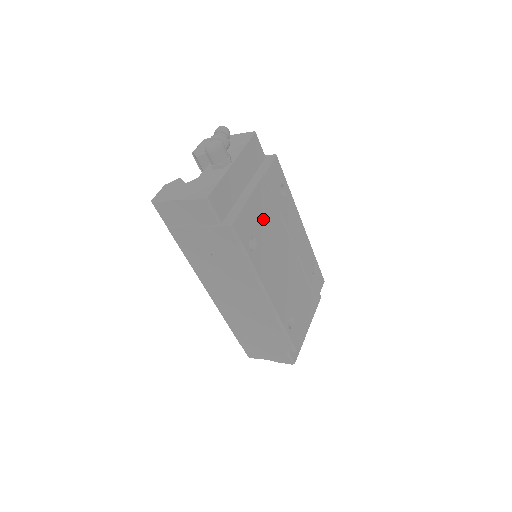
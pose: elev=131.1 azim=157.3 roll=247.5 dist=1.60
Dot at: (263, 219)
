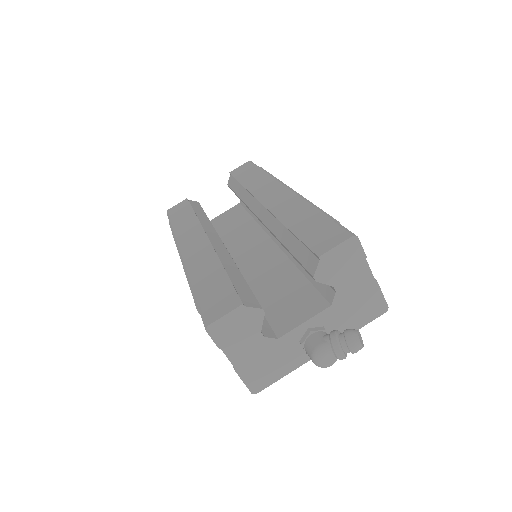
Dot at: occluded
